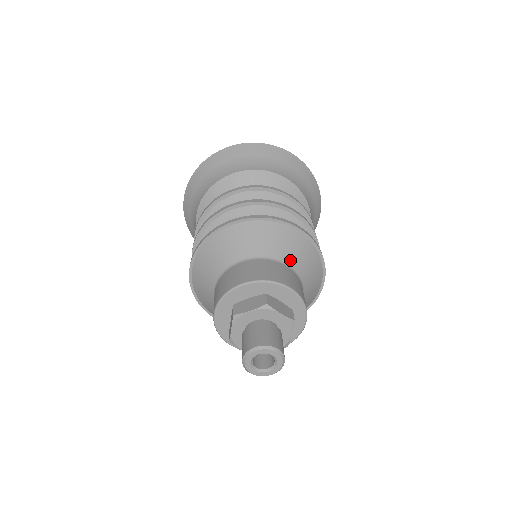
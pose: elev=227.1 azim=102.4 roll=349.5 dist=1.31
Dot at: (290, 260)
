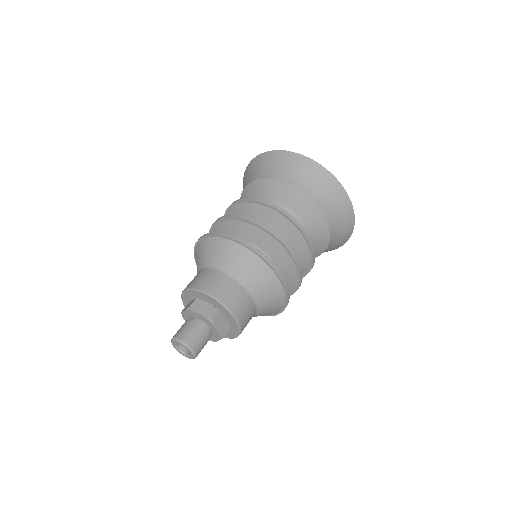
Dot at: (258, 295)
